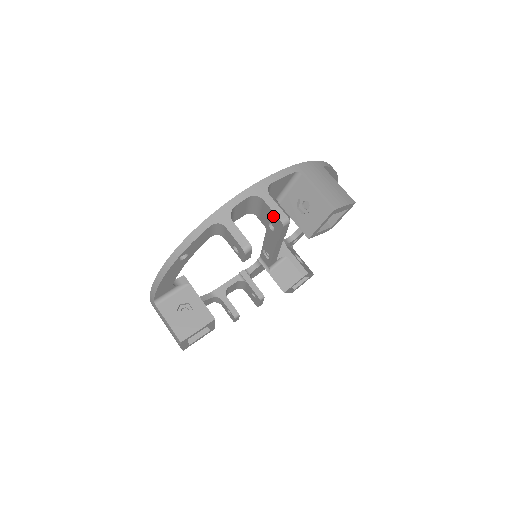
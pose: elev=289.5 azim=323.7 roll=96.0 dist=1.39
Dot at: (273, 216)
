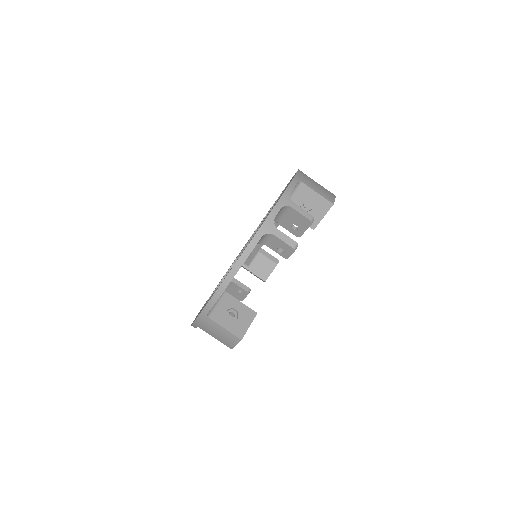
Dot at: (301, 218)
